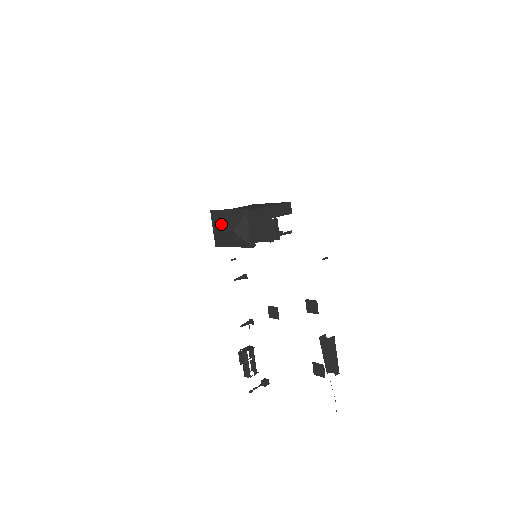
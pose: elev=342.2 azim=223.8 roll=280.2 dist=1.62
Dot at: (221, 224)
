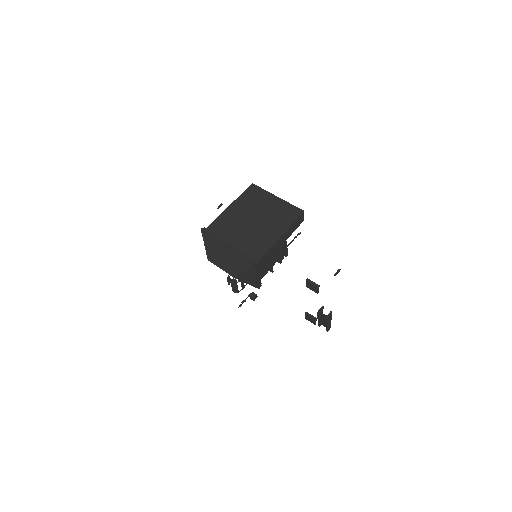
Dot at: (218, 259)
